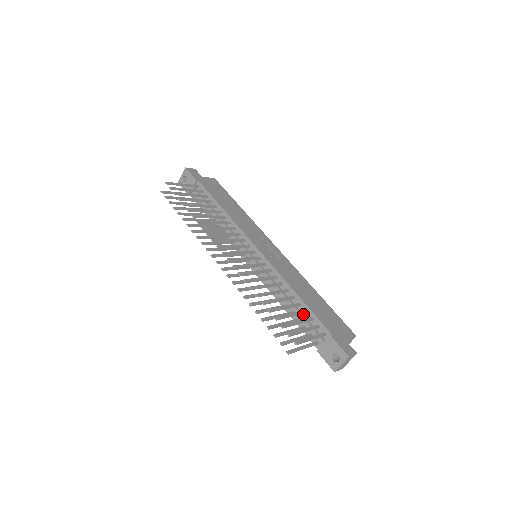
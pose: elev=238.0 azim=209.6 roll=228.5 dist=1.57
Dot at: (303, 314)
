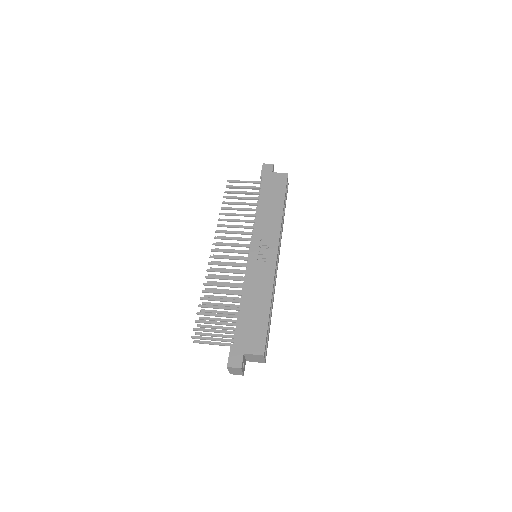
Dot at: occluded
